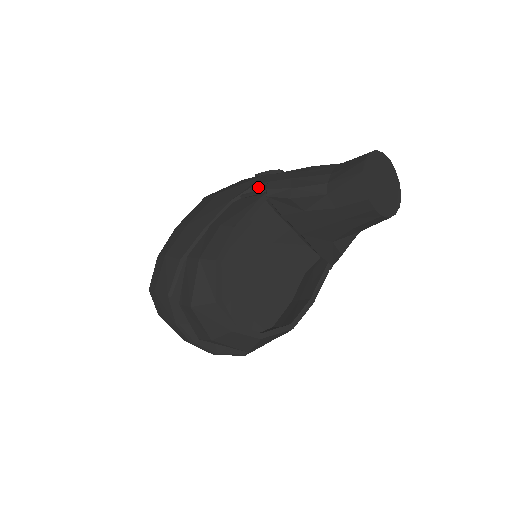
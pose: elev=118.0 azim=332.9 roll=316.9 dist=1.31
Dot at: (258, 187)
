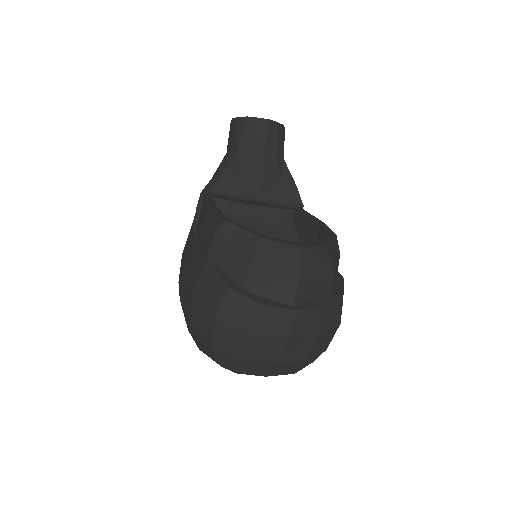
Dot at: occluded
